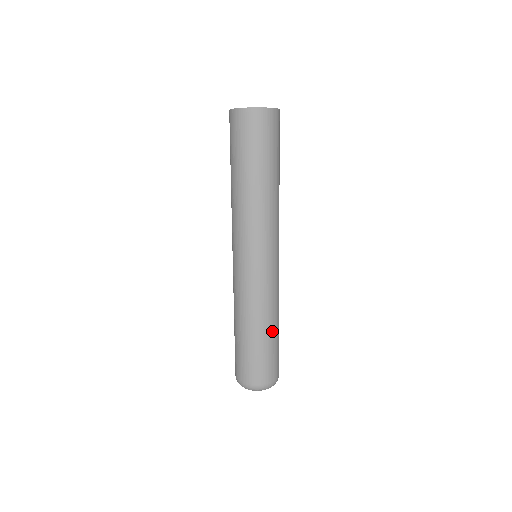
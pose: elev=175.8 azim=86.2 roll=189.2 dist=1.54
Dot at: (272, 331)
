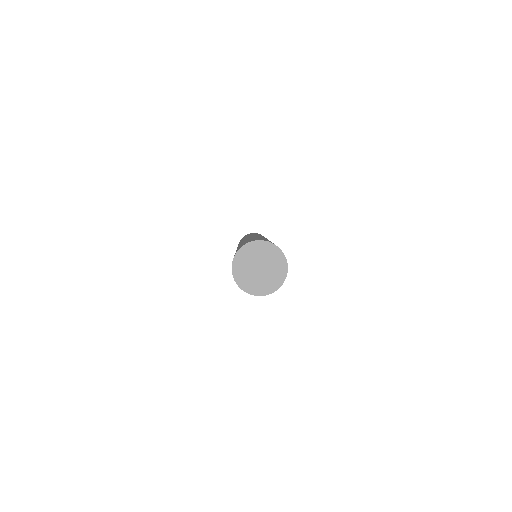
Dot at: occluded
